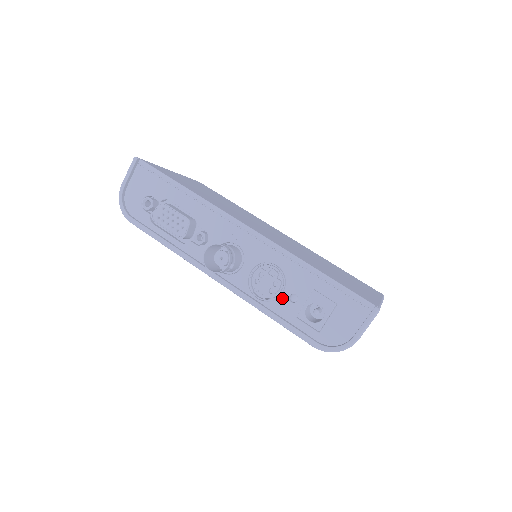
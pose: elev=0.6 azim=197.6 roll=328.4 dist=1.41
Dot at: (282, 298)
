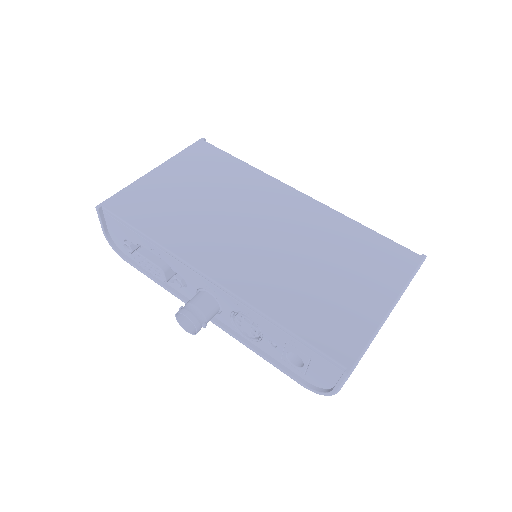
Dot at: (264, 342)
